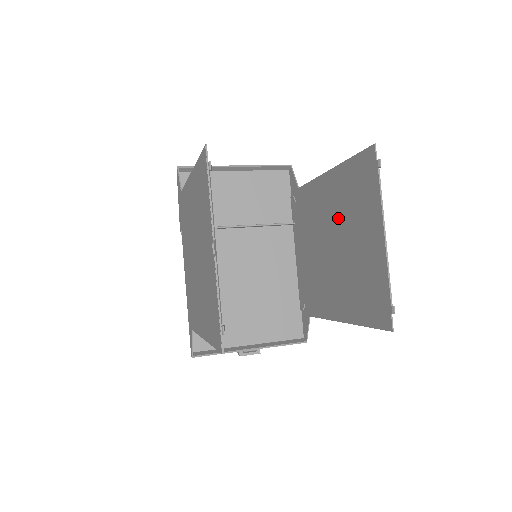
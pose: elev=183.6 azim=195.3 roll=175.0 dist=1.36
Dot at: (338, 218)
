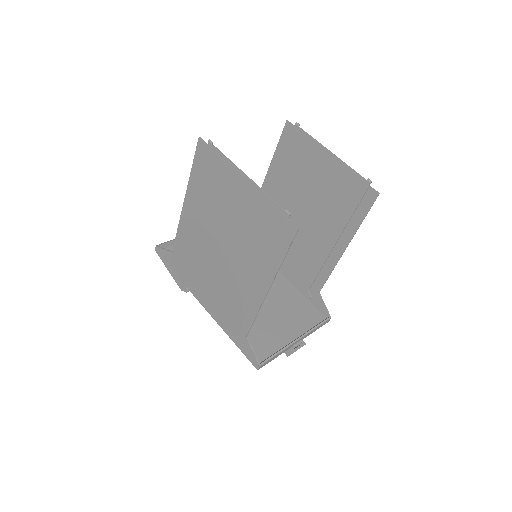
Dot at: (293, 191)
